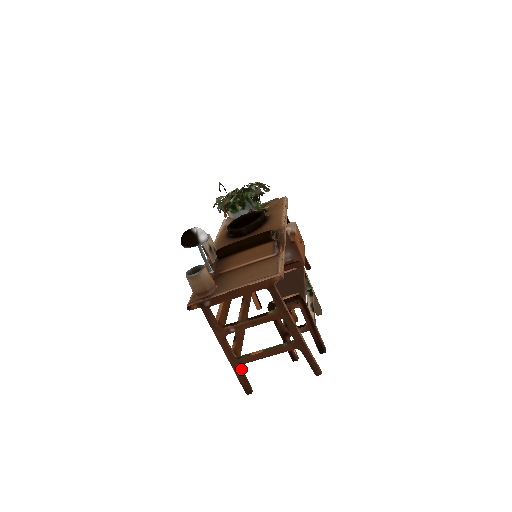
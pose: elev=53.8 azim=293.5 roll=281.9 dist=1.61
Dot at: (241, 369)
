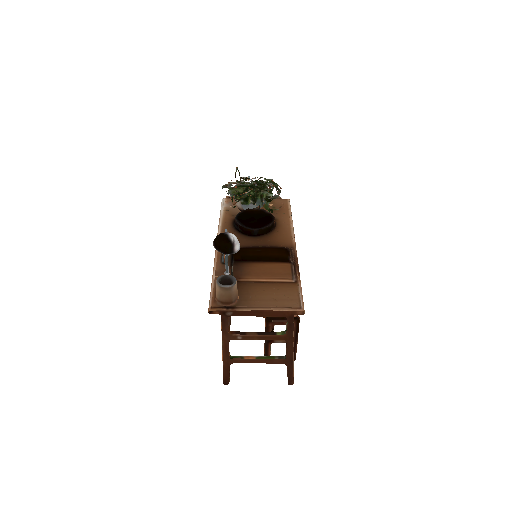
Dot at: occluded
